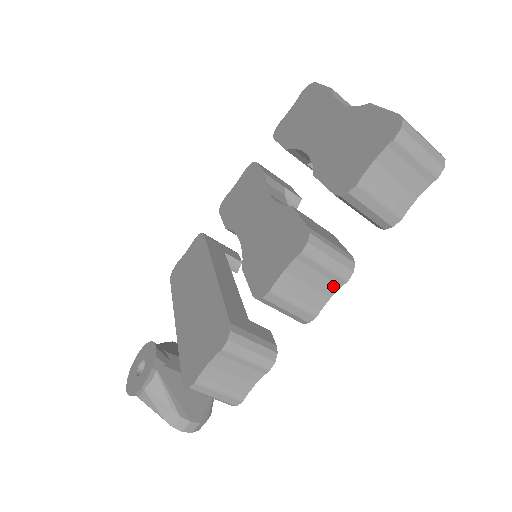
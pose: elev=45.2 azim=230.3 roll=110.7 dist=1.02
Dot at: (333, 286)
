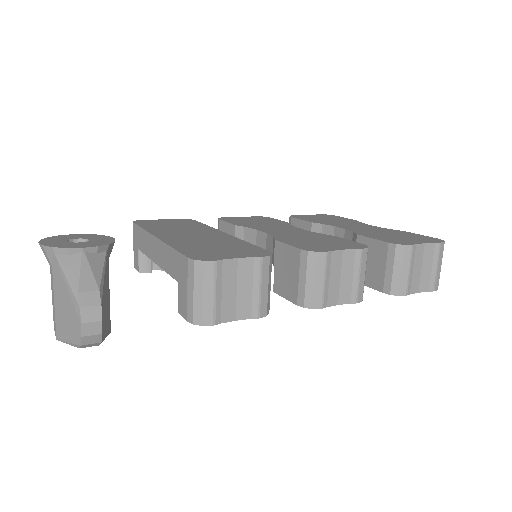
Dot at: (347, 297)
